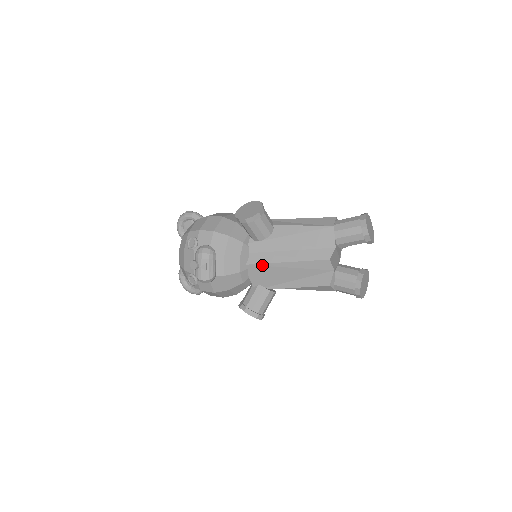
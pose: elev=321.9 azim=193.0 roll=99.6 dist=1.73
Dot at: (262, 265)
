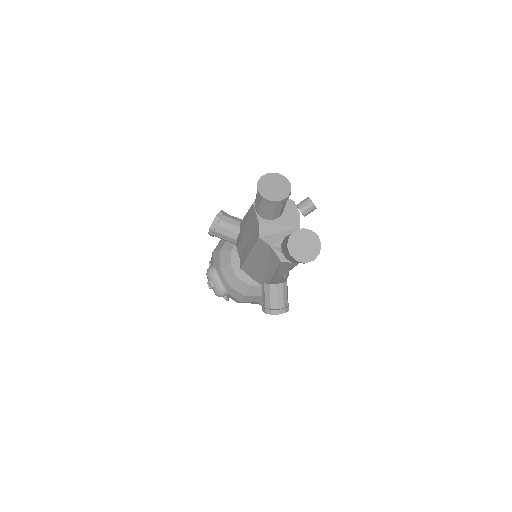
Dot at: (245, 264)
